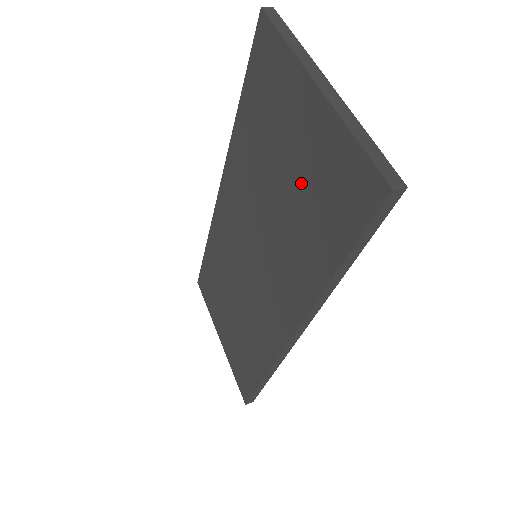
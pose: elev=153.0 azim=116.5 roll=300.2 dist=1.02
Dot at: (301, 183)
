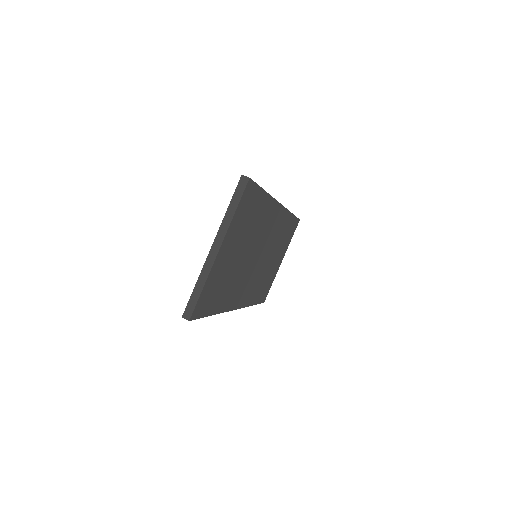
Dot at: occluded
